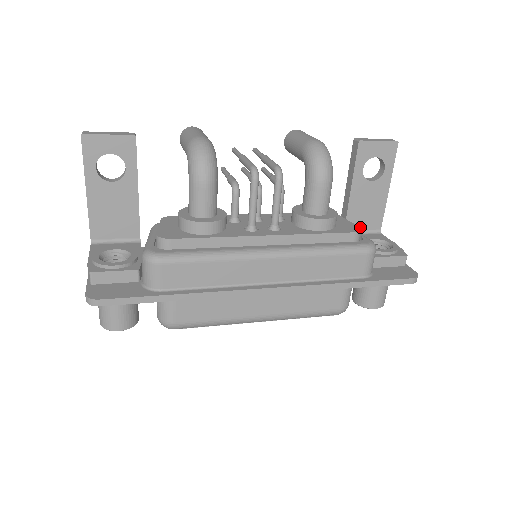
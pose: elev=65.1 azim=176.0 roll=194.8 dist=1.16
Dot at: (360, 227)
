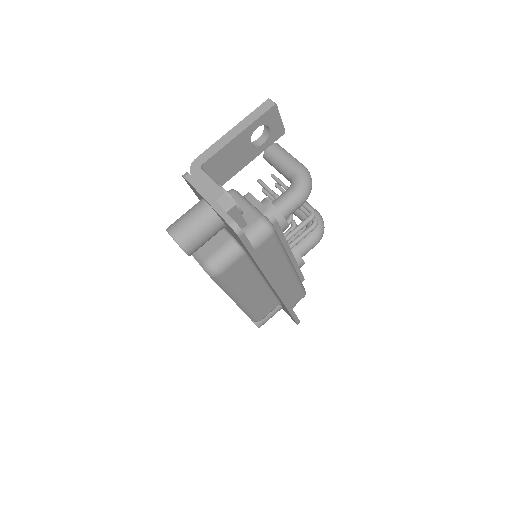
Dot at: occluded
